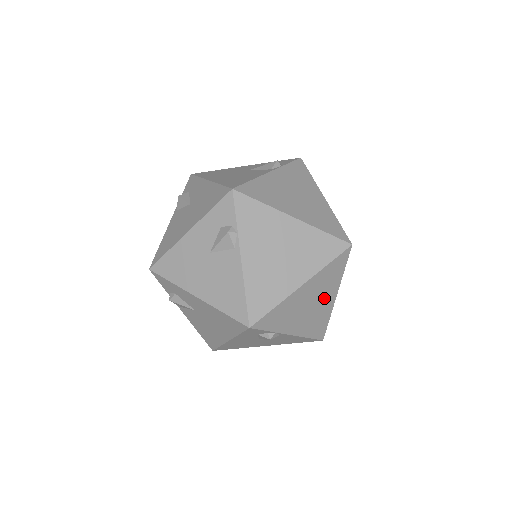
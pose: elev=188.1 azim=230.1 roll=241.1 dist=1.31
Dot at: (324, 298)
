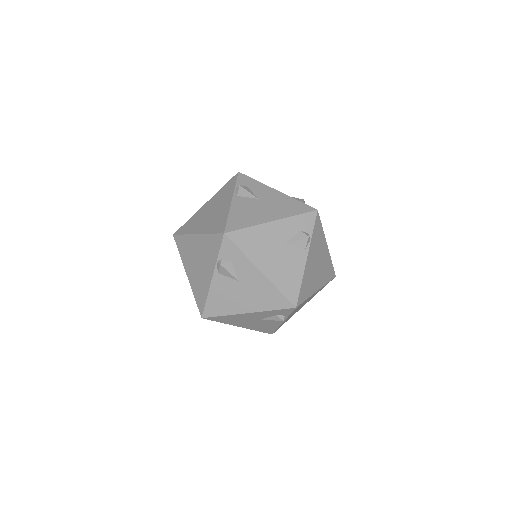
Dot at: (319, 277)
